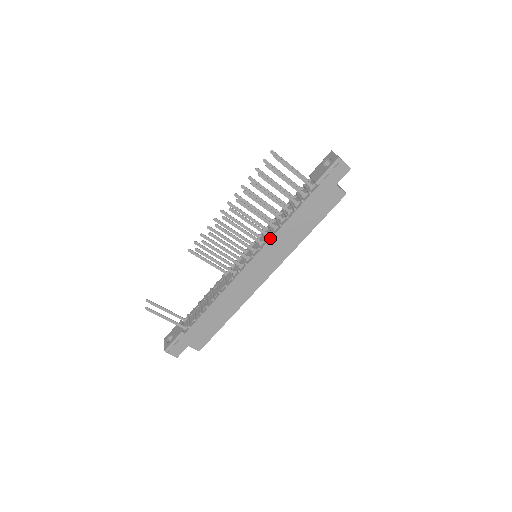
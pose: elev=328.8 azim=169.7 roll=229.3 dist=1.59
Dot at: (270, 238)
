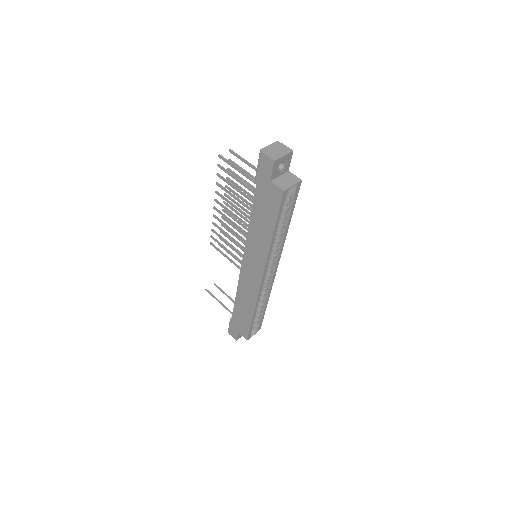
Dot at: (246, 238)
